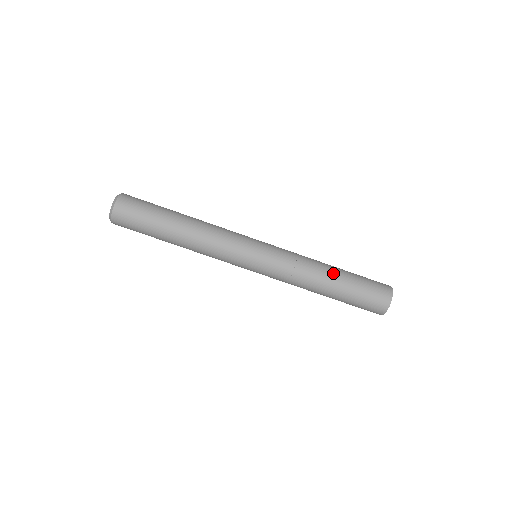
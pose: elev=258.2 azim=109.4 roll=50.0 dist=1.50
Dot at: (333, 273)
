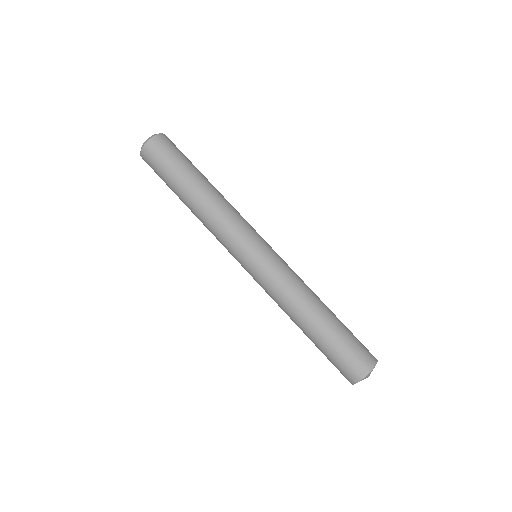
Dot at: (313, 320)
